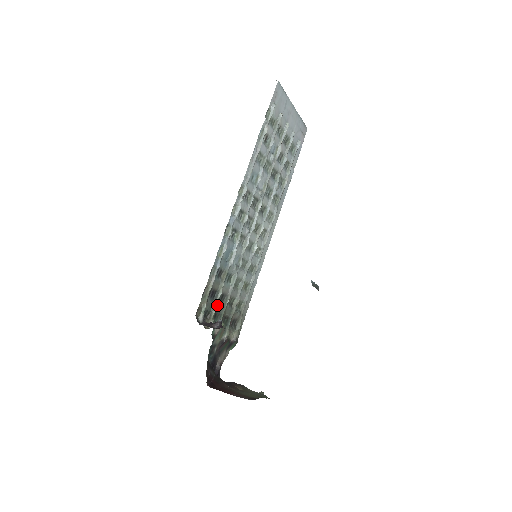
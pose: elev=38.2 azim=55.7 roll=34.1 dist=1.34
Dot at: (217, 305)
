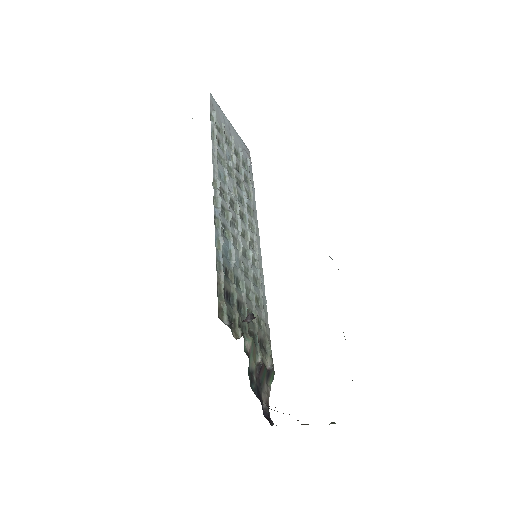
Dot at: (237, 311)
